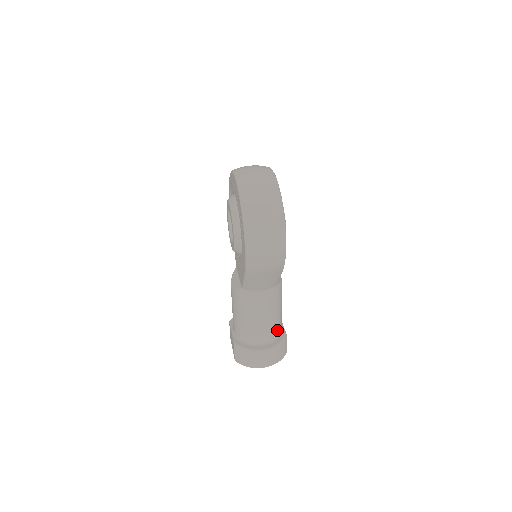
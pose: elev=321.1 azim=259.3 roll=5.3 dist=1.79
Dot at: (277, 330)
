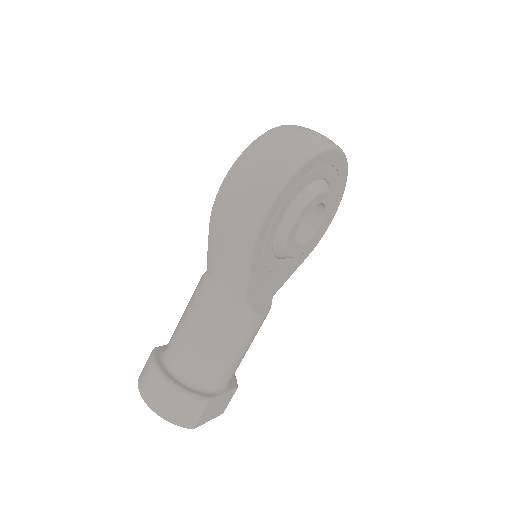
Dot at: (204, 376)
